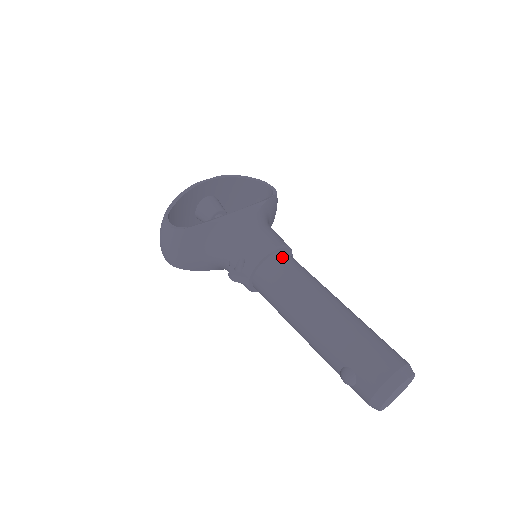
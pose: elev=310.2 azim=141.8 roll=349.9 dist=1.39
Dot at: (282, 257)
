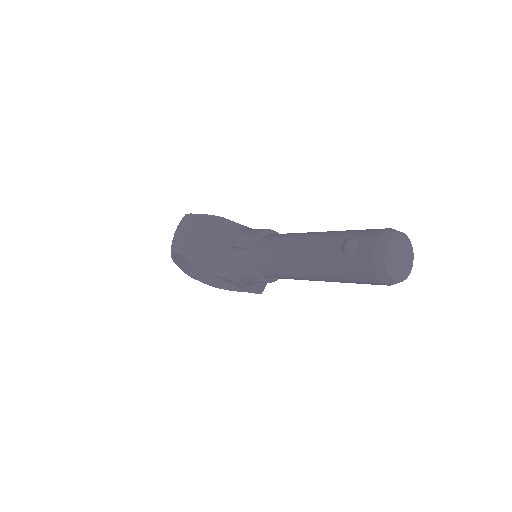
Dot at: occluded
